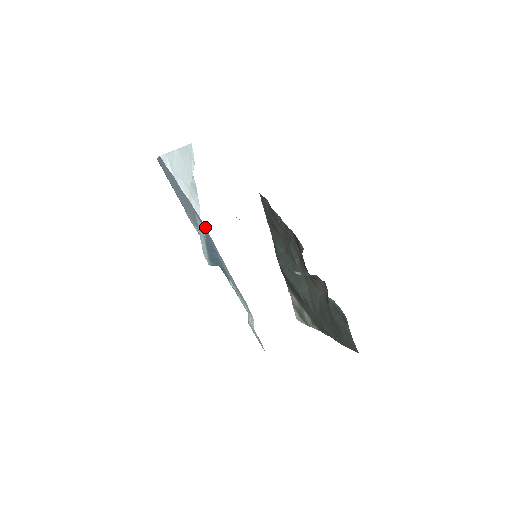
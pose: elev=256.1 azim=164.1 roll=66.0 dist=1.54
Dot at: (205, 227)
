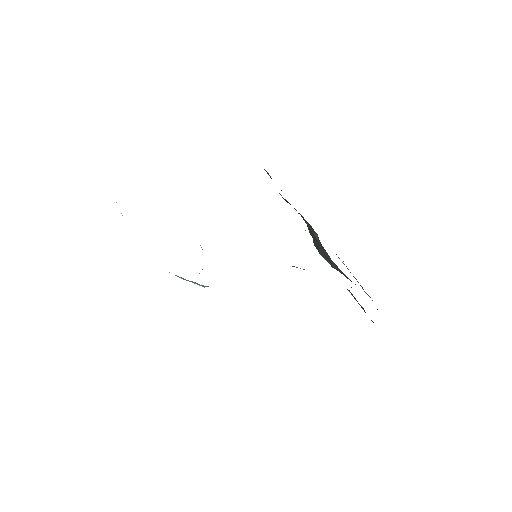
Dot at: occluded
